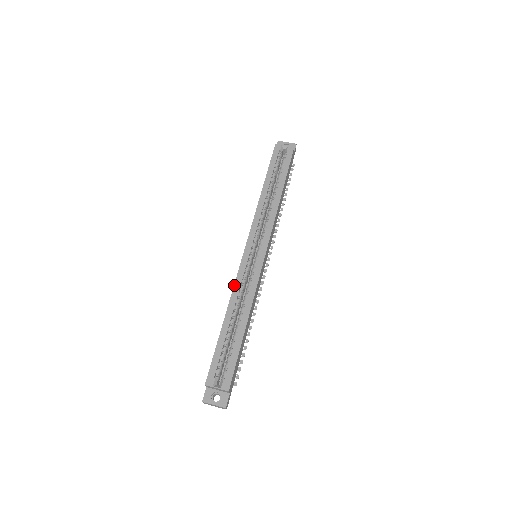
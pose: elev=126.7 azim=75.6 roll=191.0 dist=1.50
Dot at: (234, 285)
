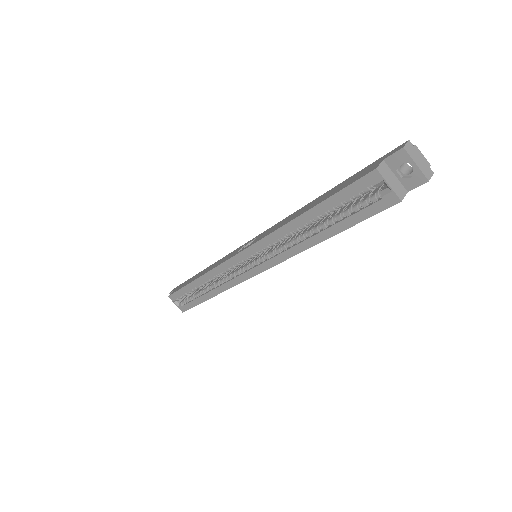
Dot at: (213, 269)
